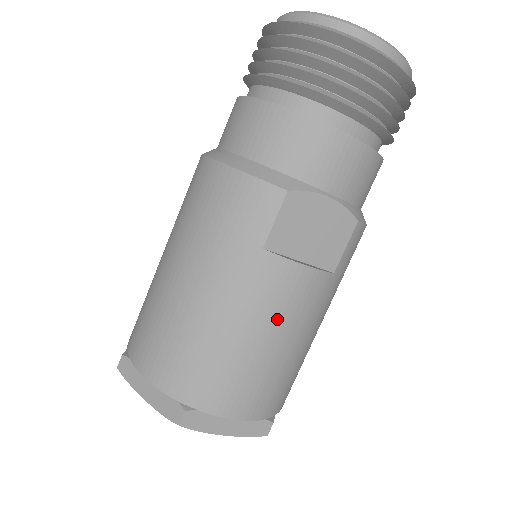
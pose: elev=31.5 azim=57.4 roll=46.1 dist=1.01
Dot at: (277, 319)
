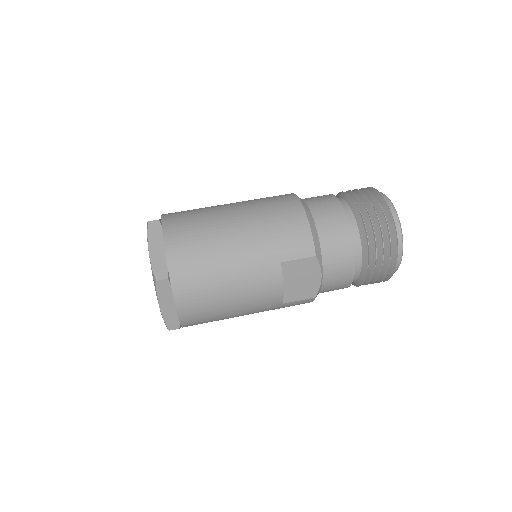
Dot at: (247, 292)
